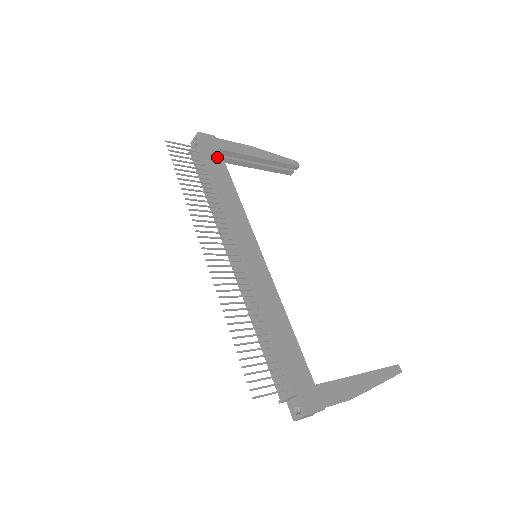
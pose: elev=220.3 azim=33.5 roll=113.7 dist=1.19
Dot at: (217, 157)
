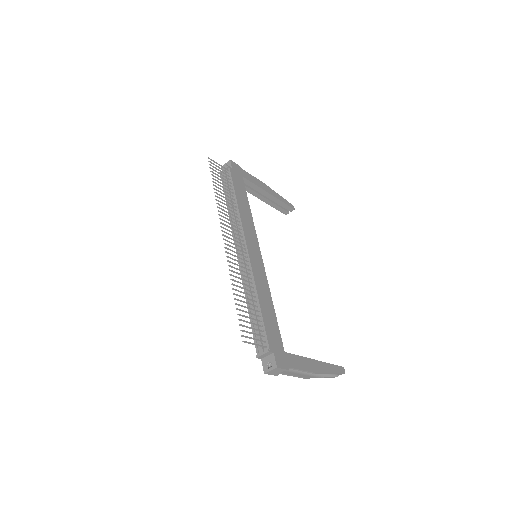
Dot at: (240, 181)
